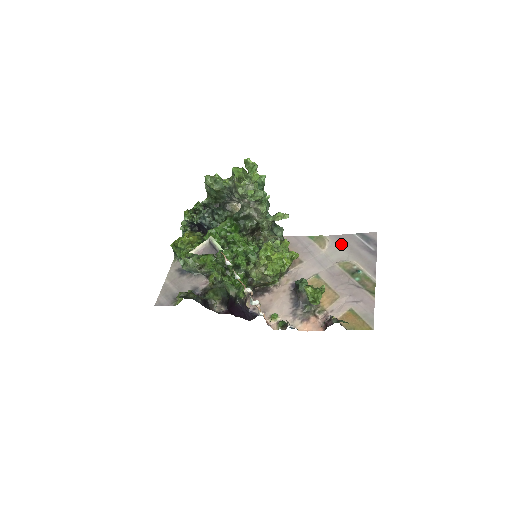
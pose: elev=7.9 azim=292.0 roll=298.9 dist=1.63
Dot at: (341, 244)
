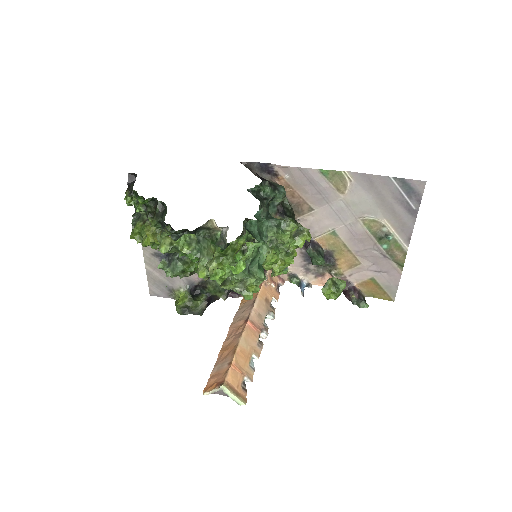
Dot at: (369, 191)
